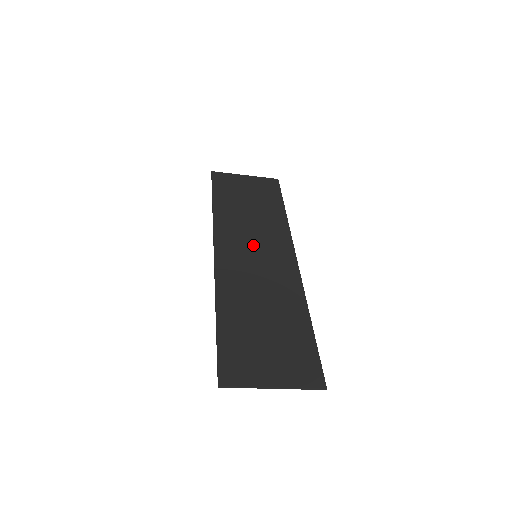
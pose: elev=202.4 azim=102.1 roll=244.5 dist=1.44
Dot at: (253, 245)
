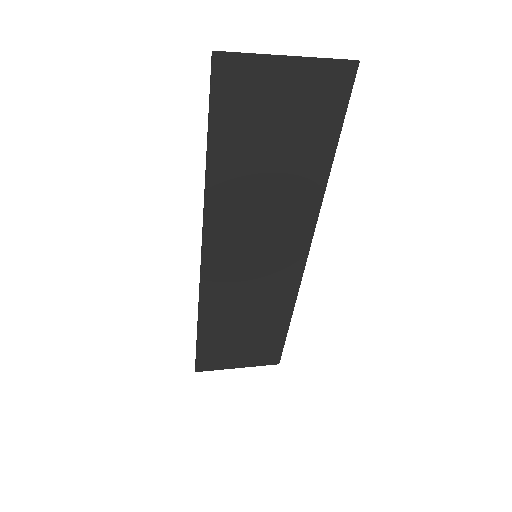
Dot at: (256, 242)
